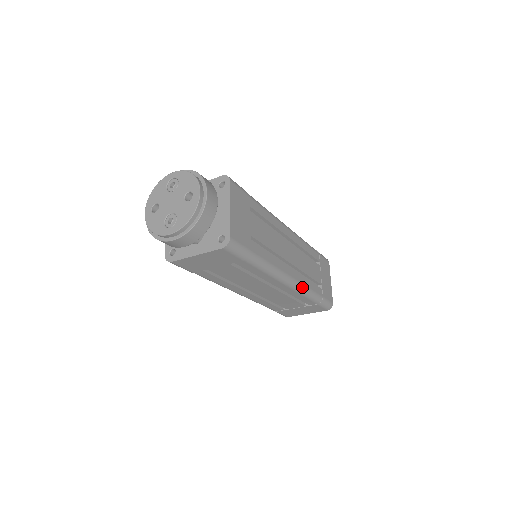
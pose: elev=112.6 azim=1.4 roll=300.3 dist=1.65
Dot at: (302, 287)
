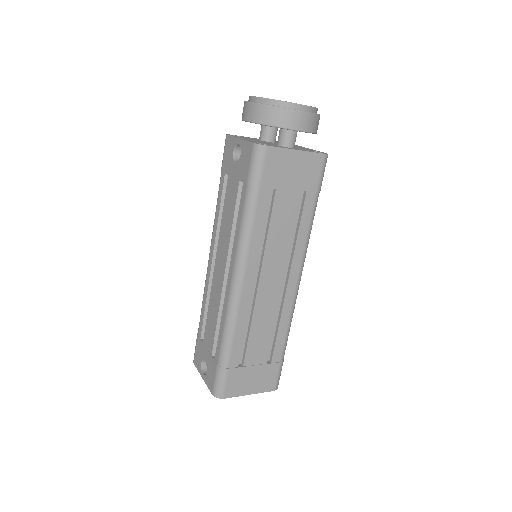
Dot at: (294, 308)
